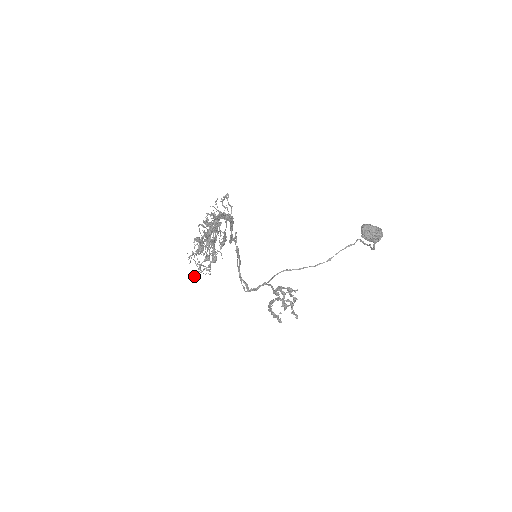
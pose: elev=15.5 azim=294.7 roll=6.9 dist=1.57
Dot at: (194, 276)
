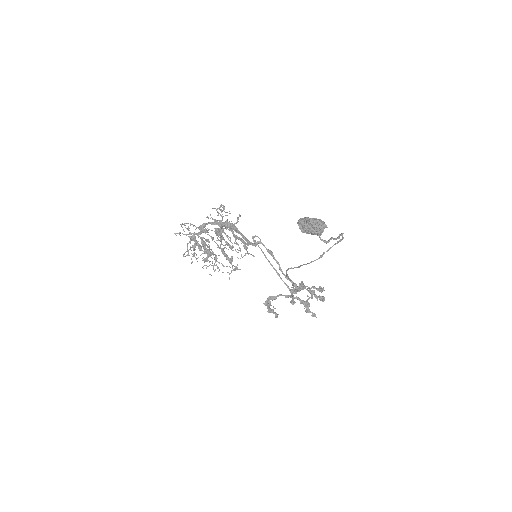
Dot at: (209, 274)
